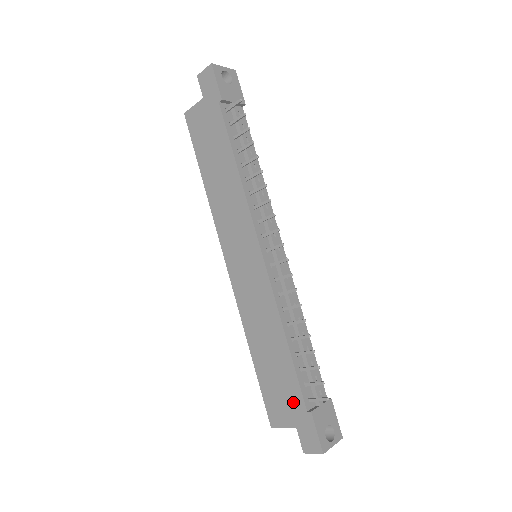
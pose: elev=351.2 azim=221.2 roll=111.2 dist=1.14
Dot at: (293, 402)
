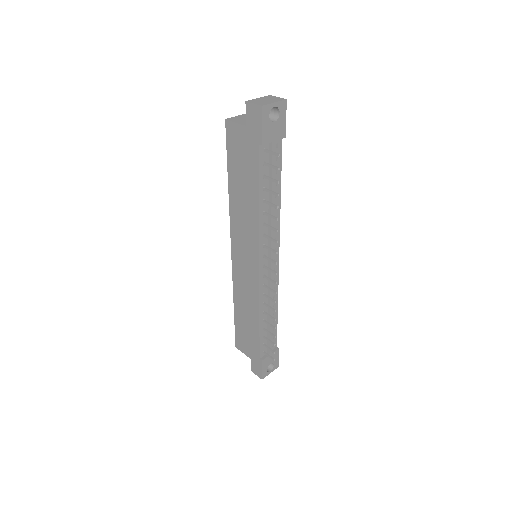
Dot at: (253, 349)
